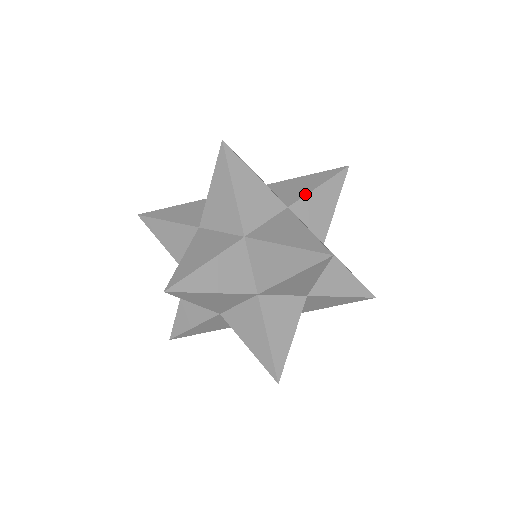
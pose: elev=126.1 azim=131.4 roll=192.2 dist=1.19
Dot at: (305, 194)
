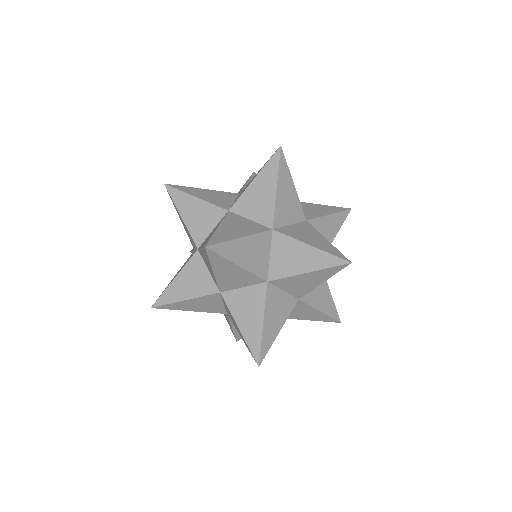
Dot at: (243, 187)
